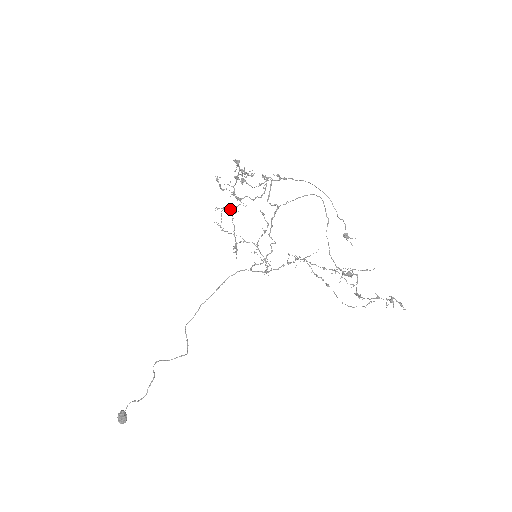
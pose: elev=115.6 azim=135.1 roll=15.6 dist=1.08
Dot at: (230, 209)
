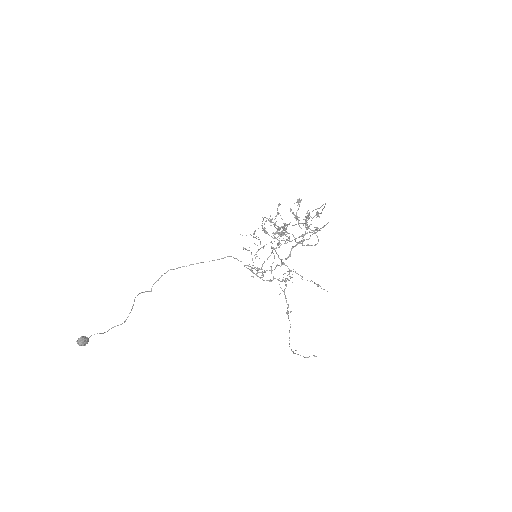
Dot at: (278, 243)
